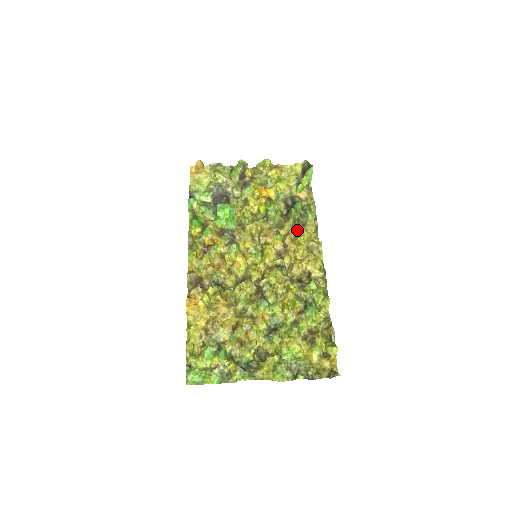
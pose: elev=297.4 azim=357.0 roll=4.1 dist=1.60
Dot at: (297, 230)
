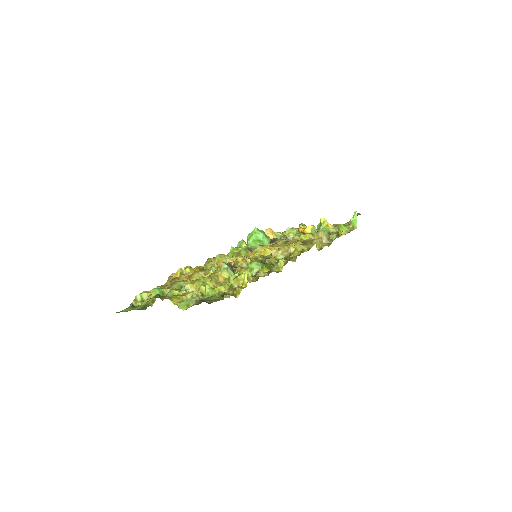
Dot at: occluded
